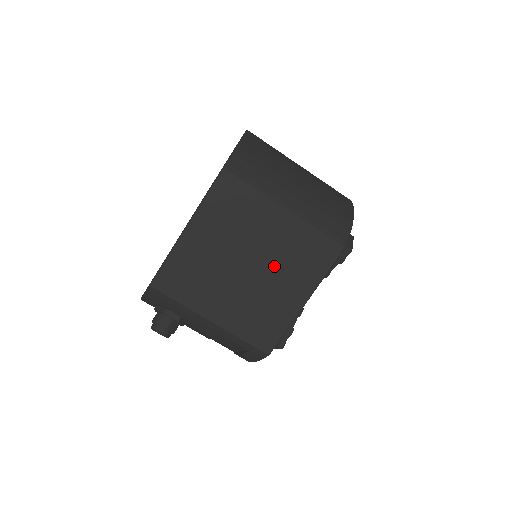
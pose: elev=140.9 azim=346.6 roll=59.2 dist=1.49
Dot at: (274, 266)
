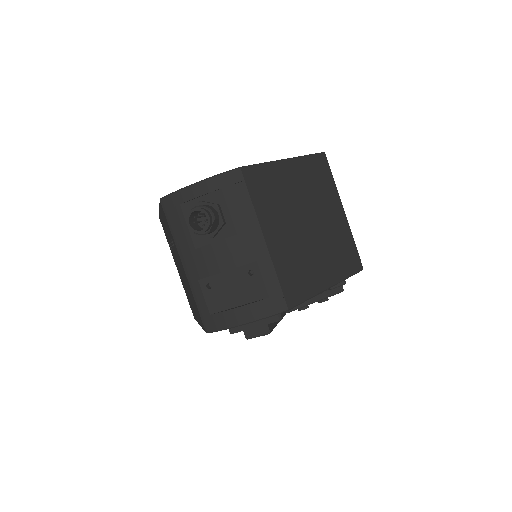
Dot at: (323, 240)
